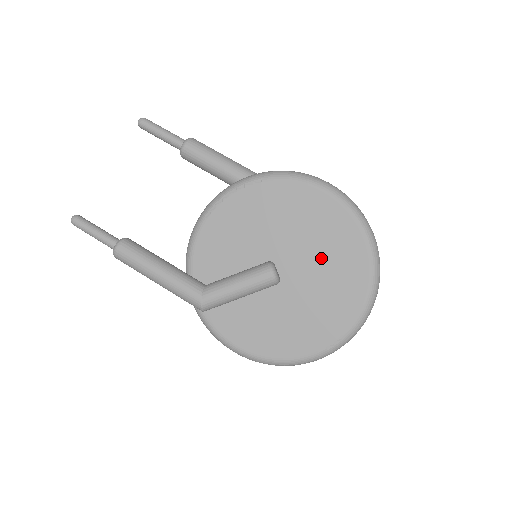
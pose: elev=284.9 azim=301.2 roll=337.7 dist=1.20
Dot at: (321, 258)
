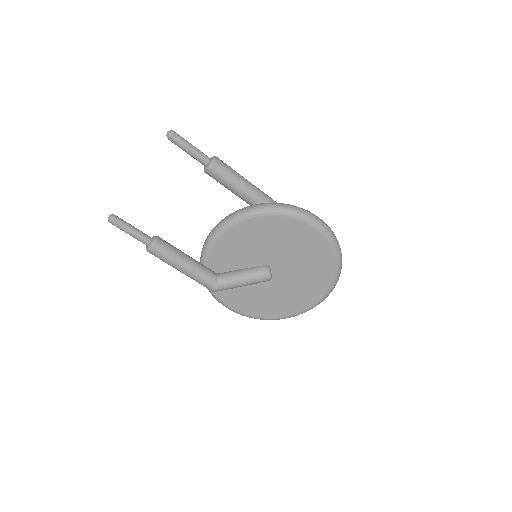
Dot at: (303, 268)
